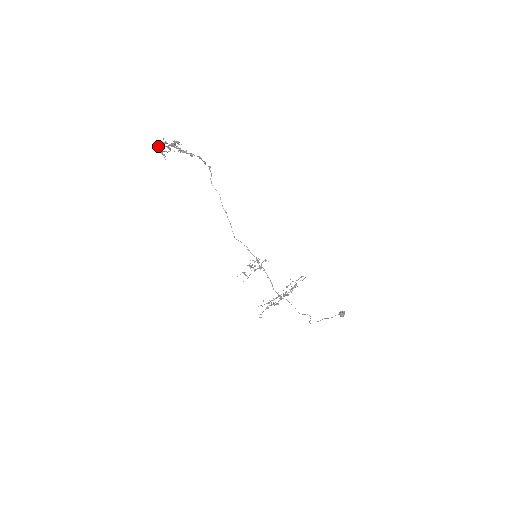
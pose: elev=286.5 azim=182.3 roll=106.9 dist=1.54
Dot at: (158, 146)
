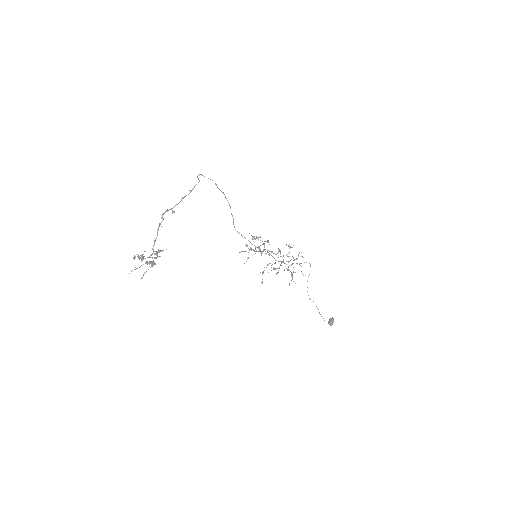
Dot at: (134, 256)
